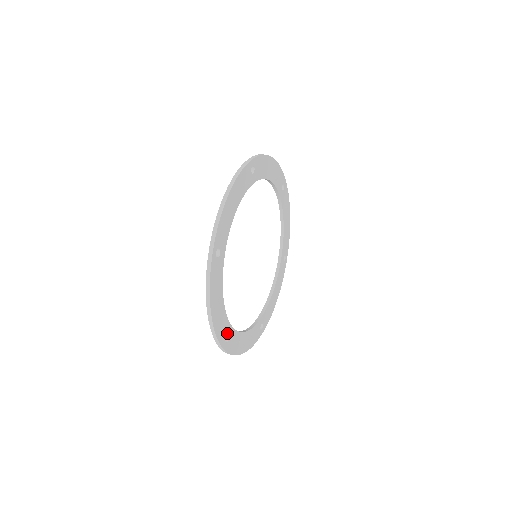
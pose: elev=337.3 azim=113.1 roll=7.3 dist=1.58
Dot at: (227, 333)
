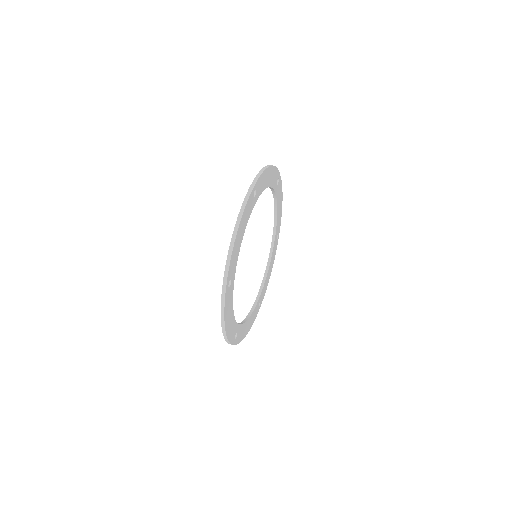
Dot at: (258, 305)
